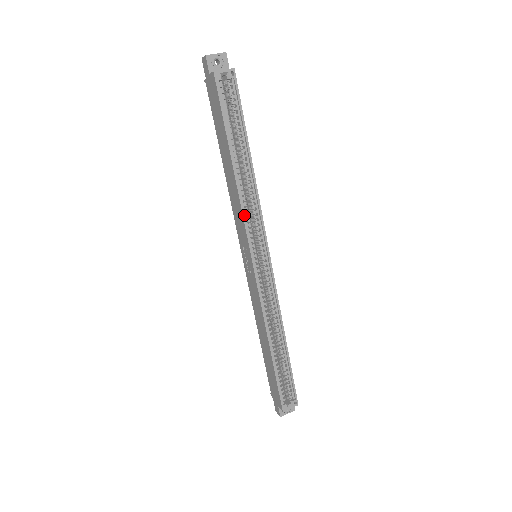
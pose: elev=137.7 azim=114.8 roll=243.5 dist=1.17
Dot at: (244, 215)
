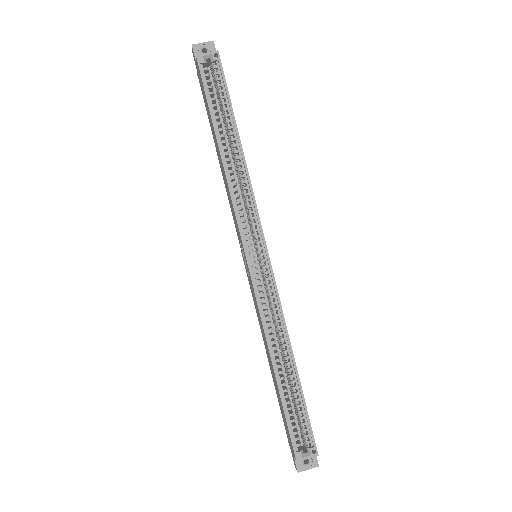
Dot at: (234, 203)
